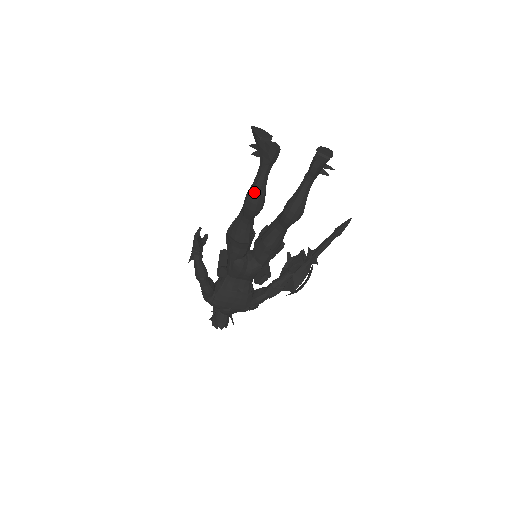
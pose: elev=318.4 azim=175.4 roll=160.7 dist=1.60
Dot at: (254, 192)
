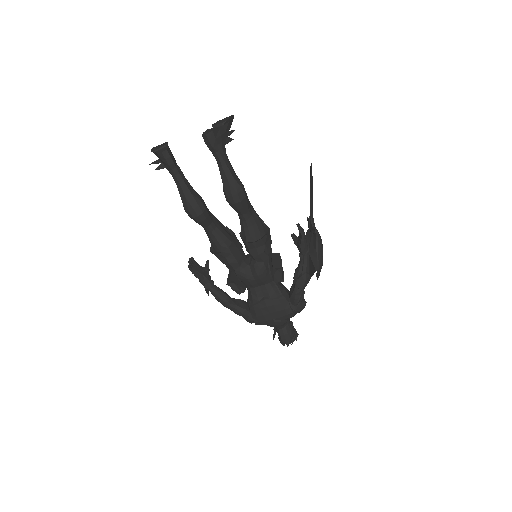
Dot at: (183, 200)
